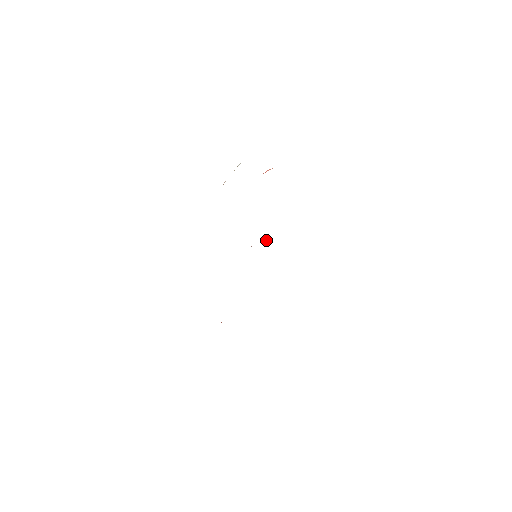
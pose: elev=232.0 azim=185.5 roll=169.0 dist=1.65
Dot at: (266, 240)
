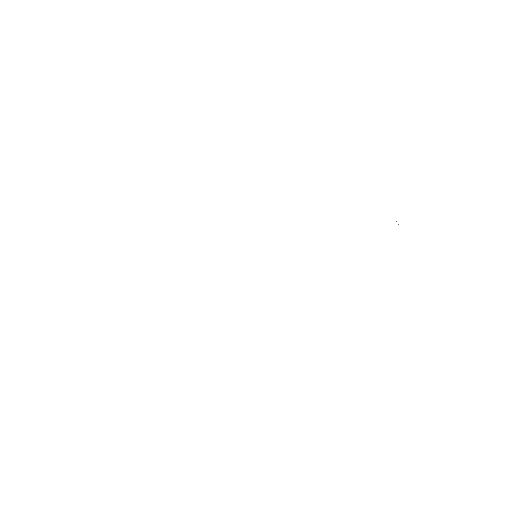
Dot at: occluded
